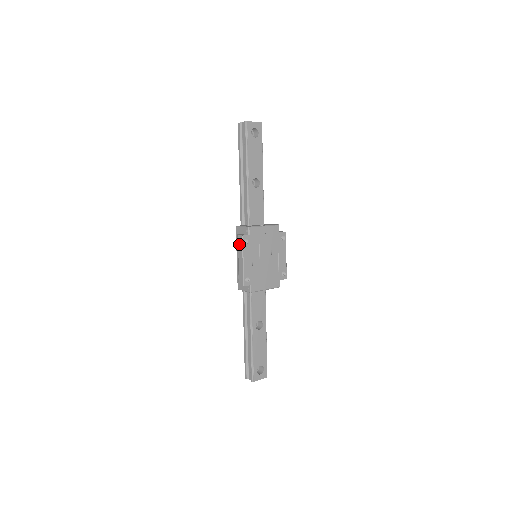
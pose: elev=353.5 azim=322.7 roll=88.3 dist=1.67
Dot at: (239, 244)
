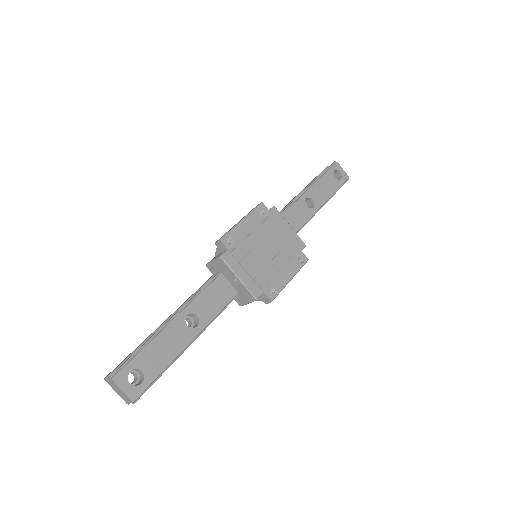
Dot at: (251, 210)
